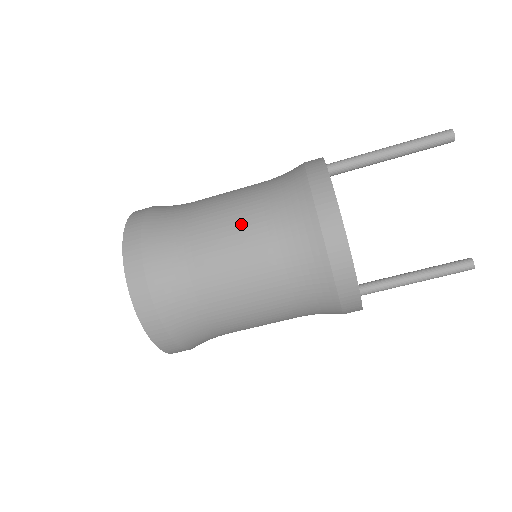
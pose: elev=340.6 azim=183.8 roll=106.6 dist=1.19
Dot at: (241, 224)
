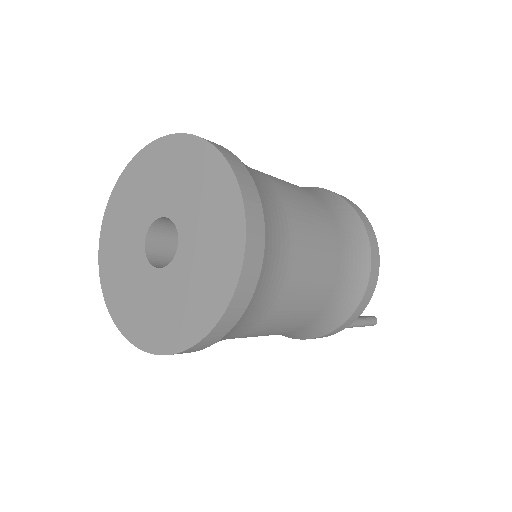
Dot at: (292, 184)
